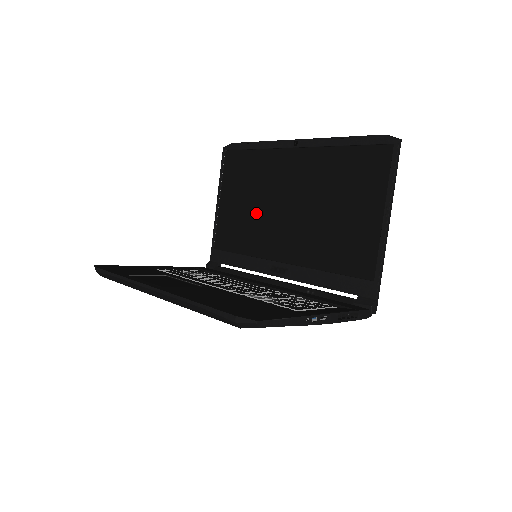
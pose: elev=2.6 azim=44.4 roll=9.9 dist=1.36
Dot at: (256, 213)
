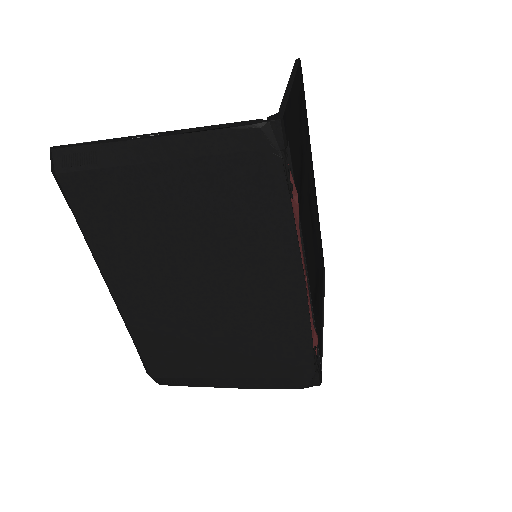
Dot at: occluded
